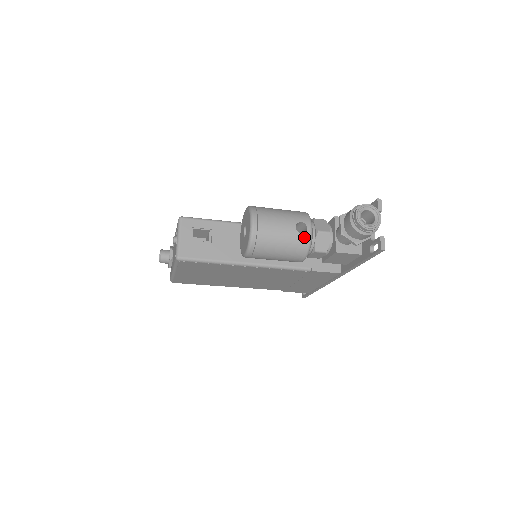
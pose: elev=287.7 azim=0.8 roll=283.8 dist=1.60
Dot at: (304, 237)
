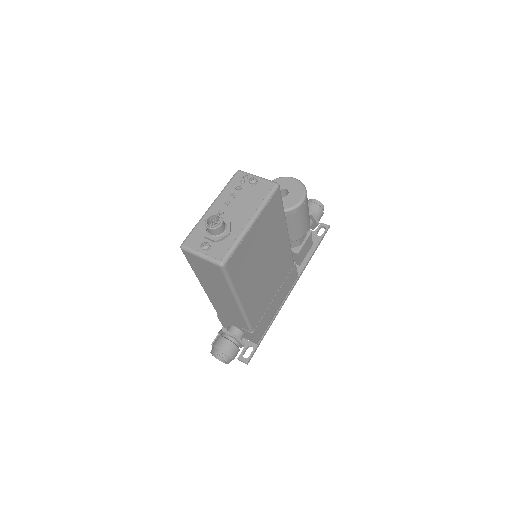
Dot at: occluded
